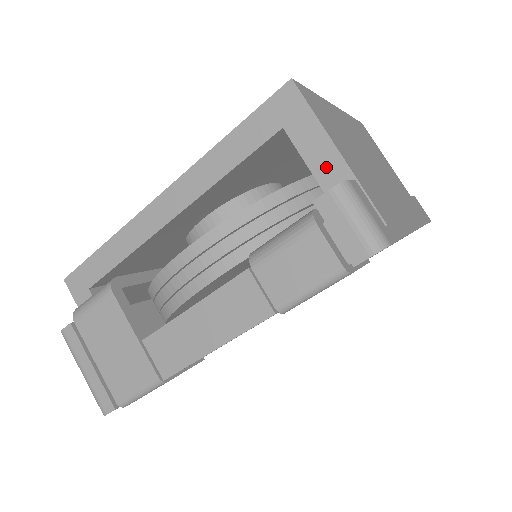
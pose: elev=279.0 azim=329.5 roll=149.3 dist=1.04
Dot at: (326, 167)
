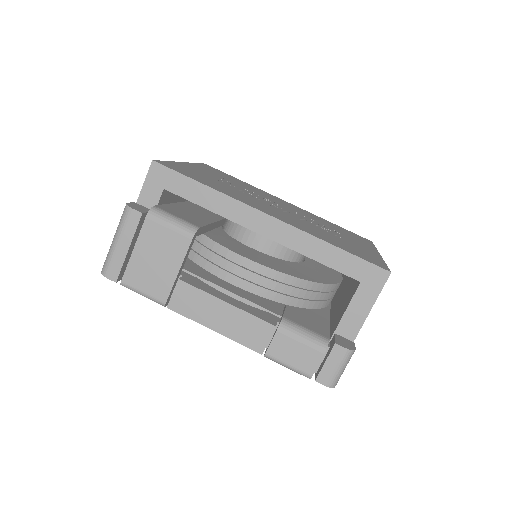
Dot at: (352, 319)
